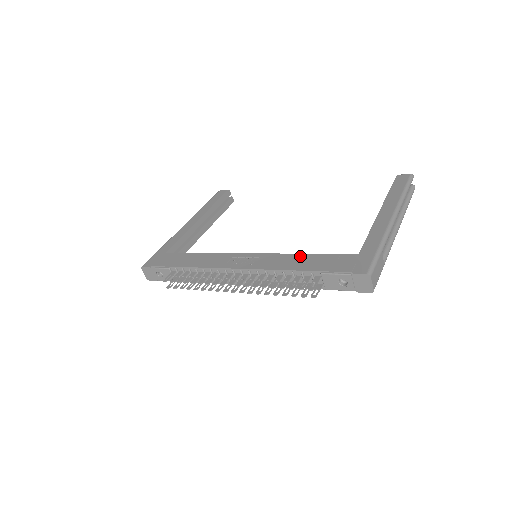
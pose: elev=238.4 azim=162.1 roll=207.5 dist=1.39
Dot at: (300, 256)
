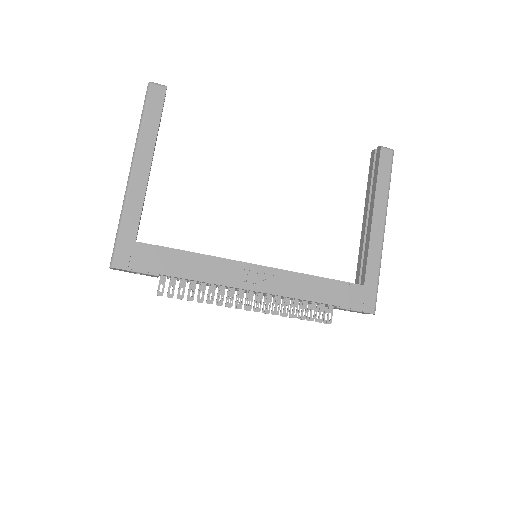
Dot at: (314, 280)
